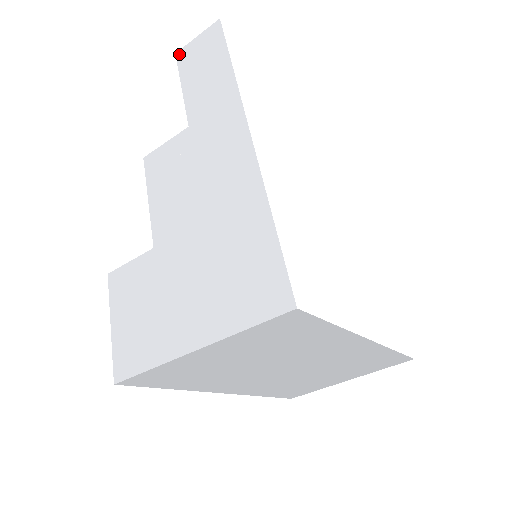
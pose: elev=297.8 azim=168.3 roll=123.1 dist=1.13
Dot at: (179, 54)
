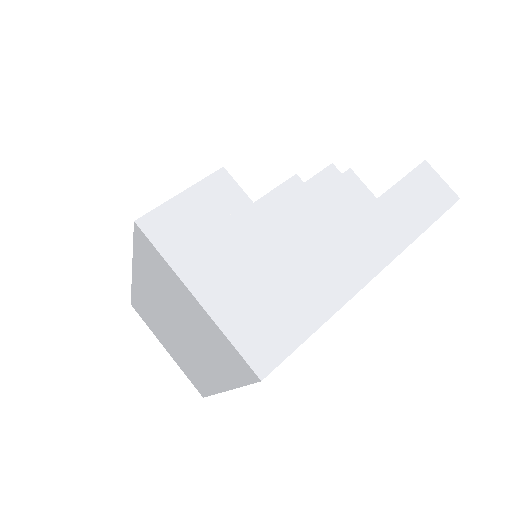
Dot at: (426, 165)
